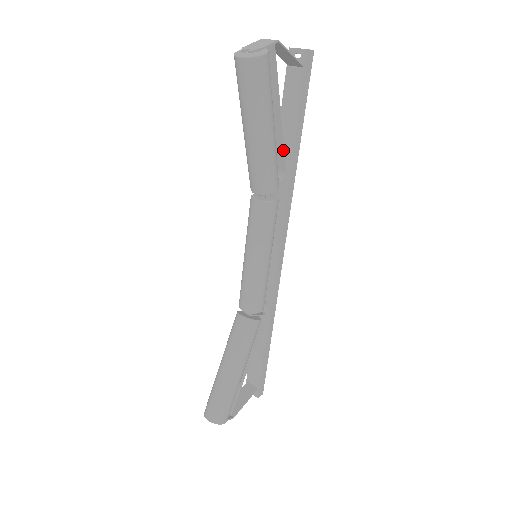
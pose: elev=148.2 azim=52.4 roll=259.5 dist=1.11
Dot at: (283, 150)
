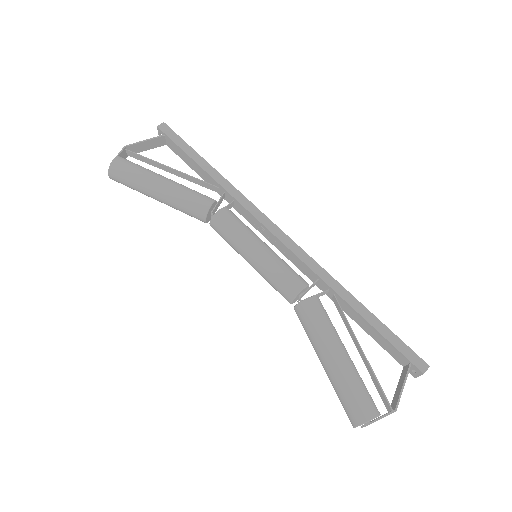
Dot at: (201, 181)
